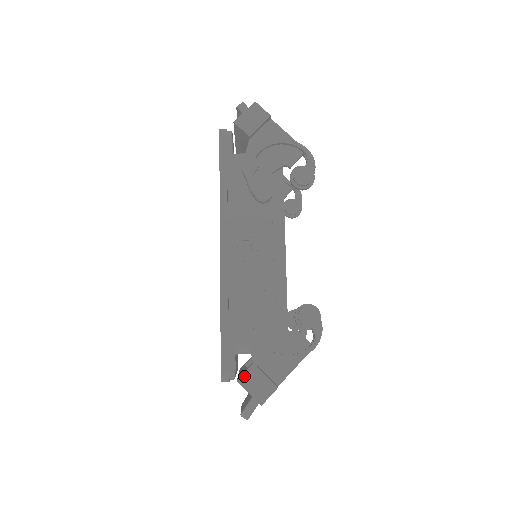
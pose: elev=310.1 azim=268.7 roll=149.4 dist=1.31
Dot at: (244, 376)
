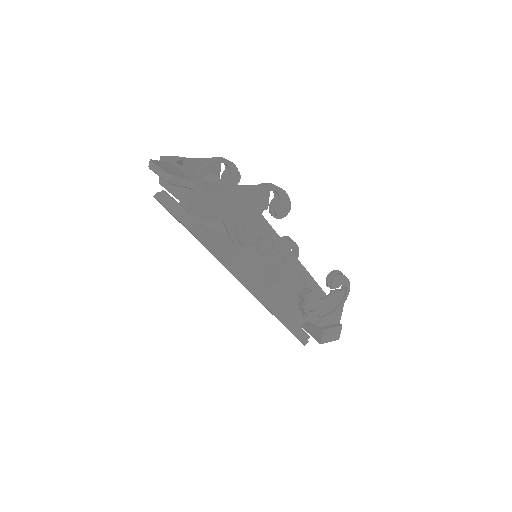
Dot at: (323, 339)
